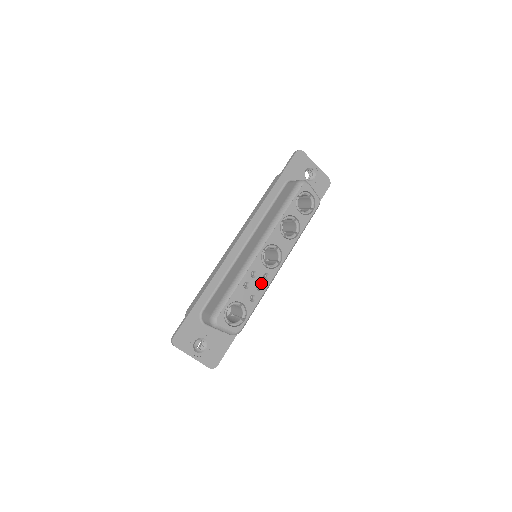
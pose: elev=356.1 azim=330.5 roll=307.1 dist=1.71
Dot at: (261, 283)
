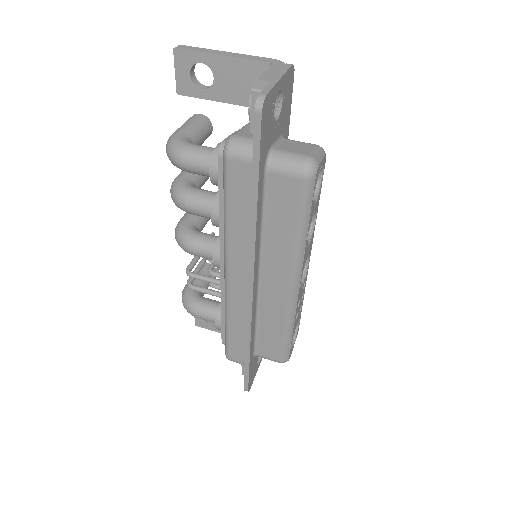
Dot at: (302, 294)
